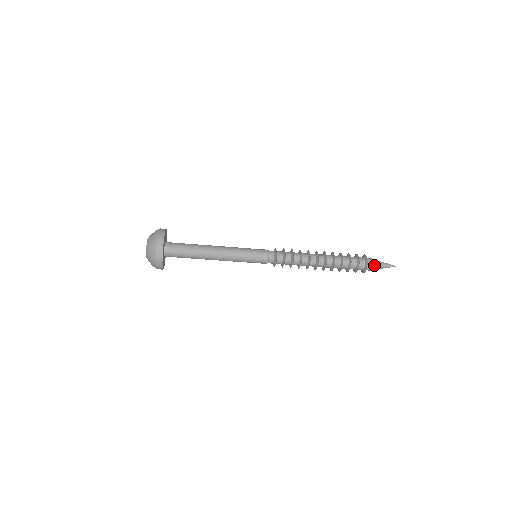
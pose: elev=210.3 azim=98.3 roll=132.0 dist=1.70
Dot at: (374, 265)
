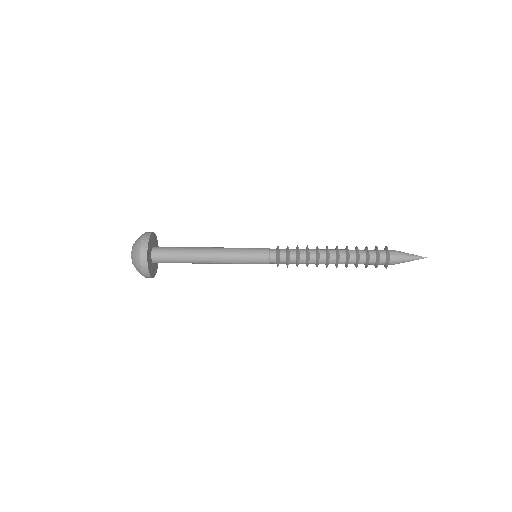
Dot at: (398, 260)
